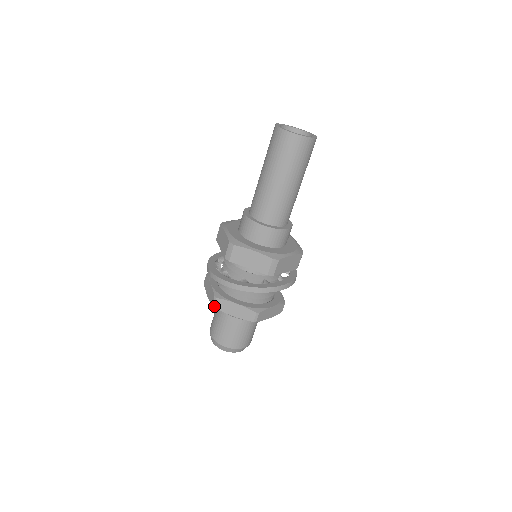
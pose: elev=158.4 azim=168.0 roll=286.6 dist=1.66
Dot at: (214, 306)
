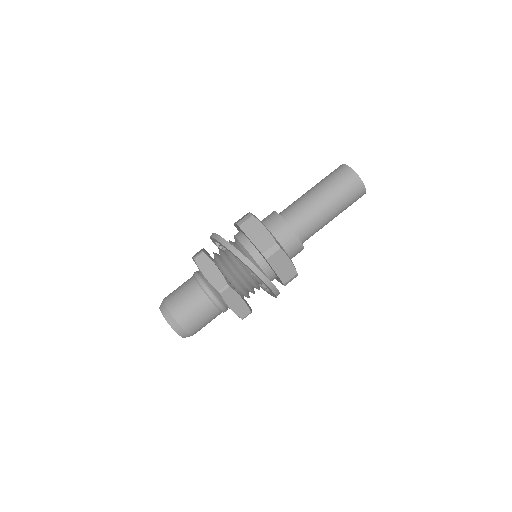
Dot at: (195, 258)
